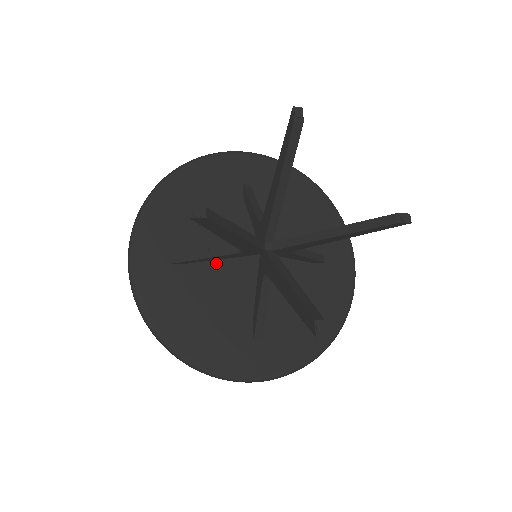
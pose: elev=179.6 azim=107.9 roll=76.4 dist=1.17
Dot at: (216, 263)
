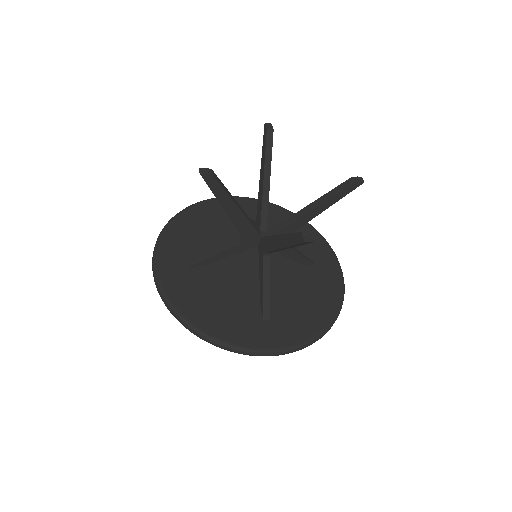
Dot at: (224, 266)
